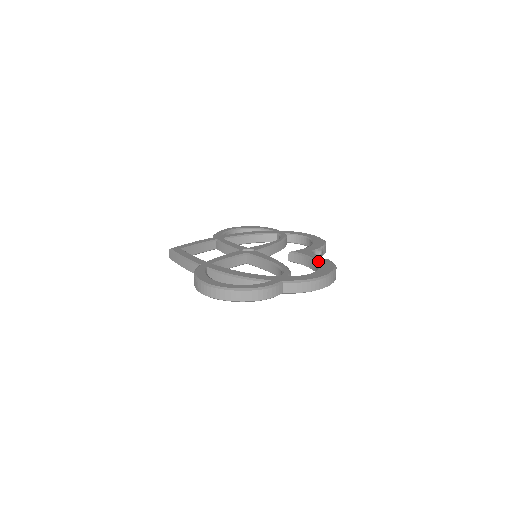
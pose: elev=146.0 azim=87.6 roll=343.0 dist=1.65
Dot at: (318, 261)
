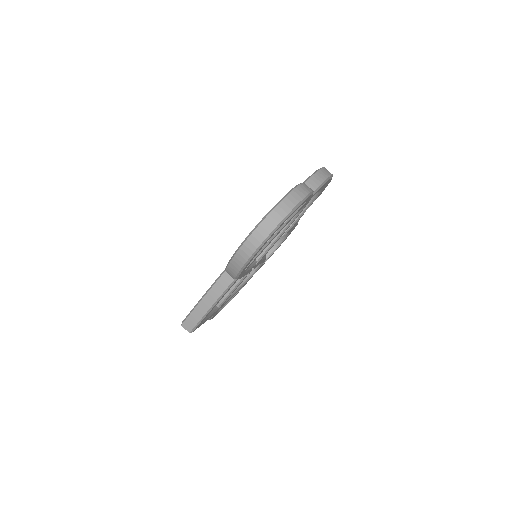
Dot at: occluded
